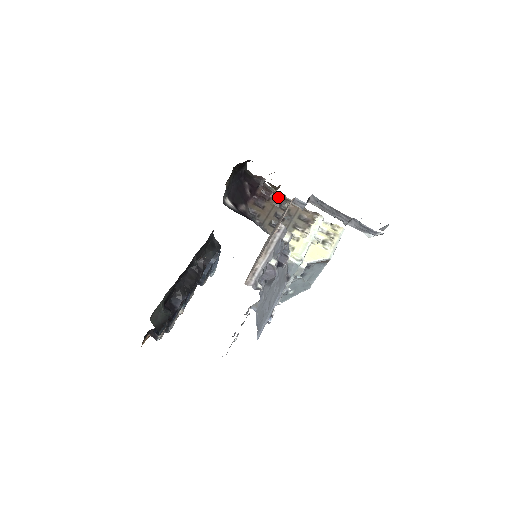
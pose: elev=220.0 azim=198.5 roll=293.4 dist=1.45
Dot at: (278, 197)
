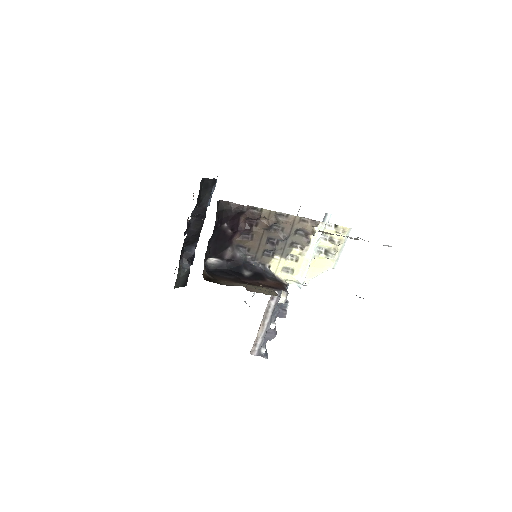
Dot at: (267, 218)
